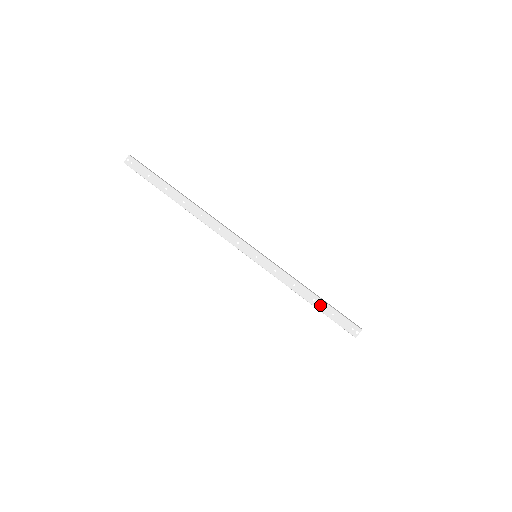
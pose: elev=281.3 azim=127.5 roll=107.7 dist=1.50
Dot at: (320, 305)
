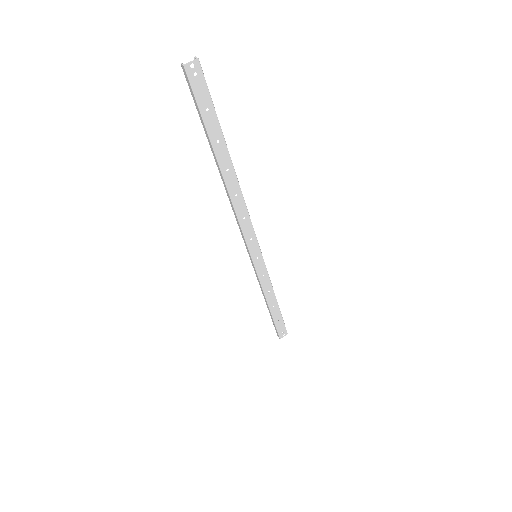
Dot at: (275, 311)
